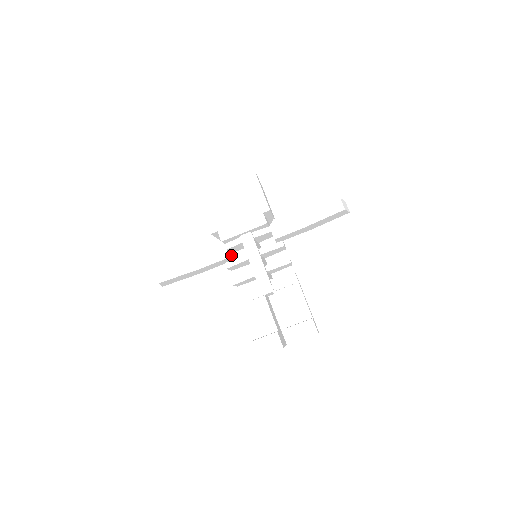
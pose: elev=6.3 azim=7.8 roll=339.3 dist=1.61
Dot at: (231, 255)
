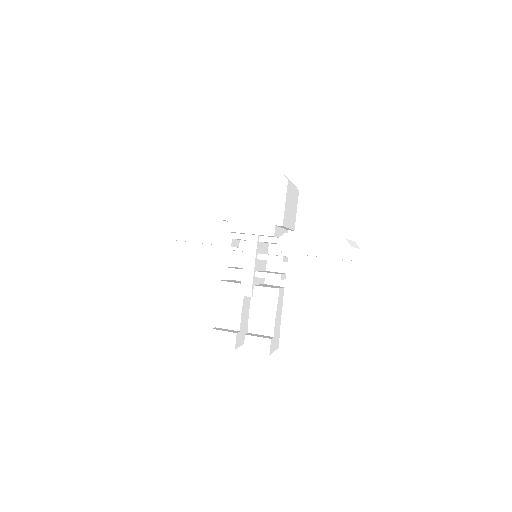
Dot at: (236, 243)
